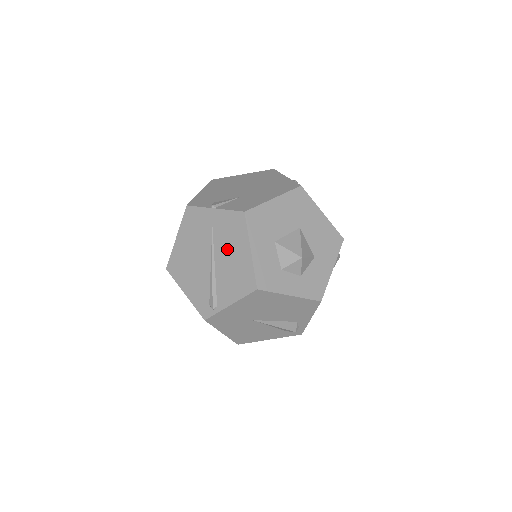
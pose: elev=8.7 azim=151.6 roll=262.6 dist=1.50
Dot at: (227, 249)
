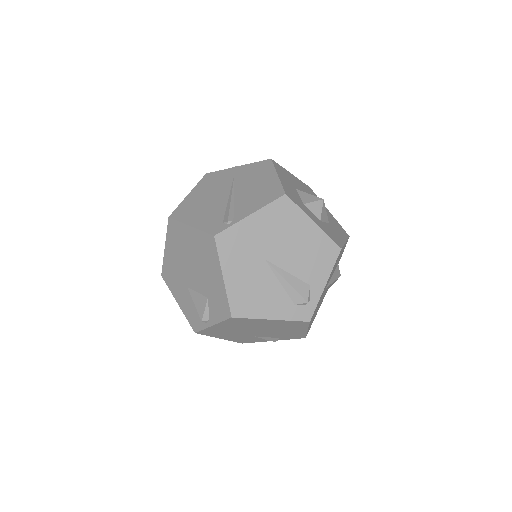
Dot at: (250, 182)
